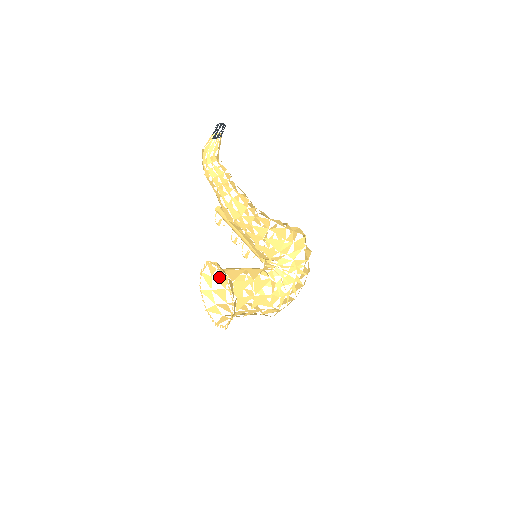
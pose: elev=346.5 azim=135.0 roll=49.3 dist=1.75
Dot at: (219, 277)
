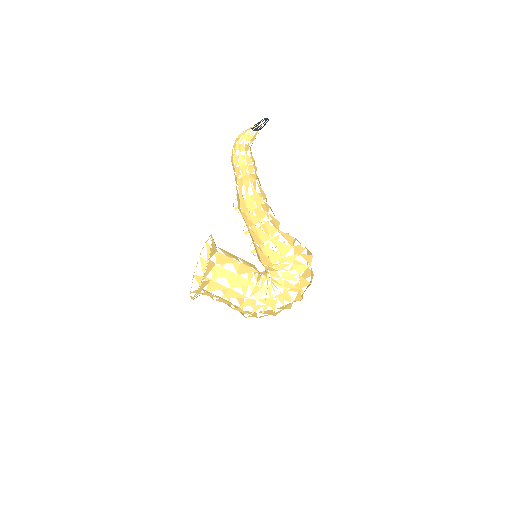
Dot at: occluded
